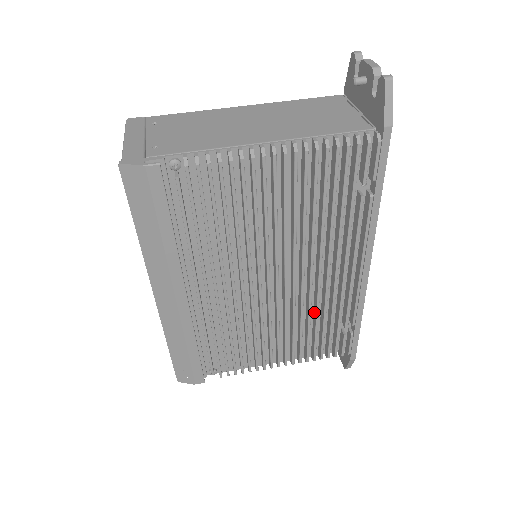
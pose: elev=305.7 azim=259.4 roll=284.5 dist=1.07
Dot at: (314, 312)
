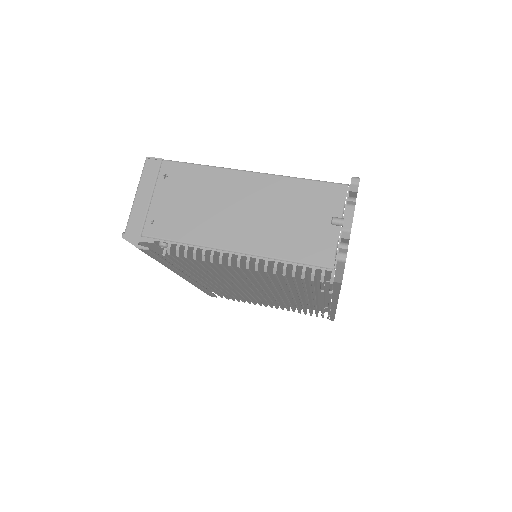
Dot at: occluded
